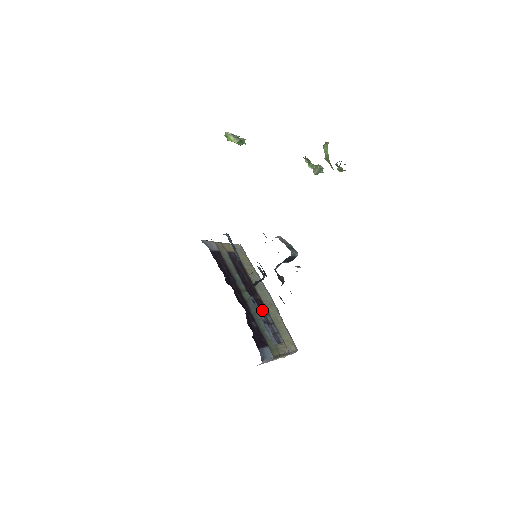
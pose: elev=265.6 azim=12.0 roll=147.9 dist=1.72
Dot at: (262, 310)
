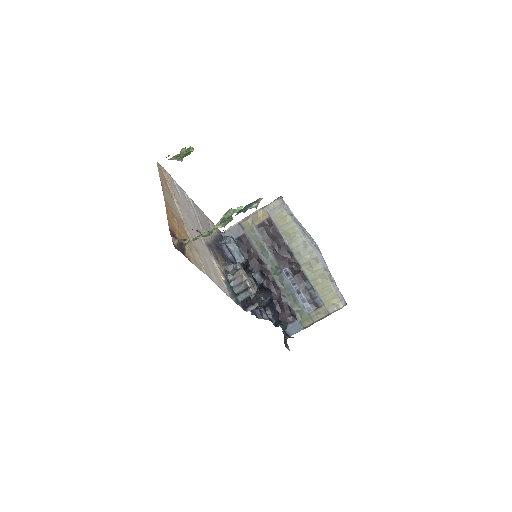
Dot at: (299, 277)
